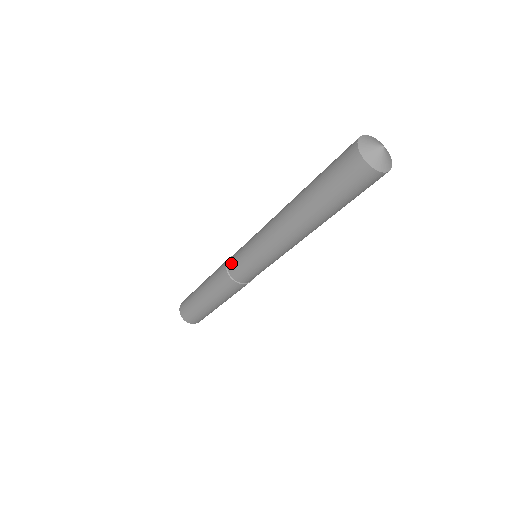
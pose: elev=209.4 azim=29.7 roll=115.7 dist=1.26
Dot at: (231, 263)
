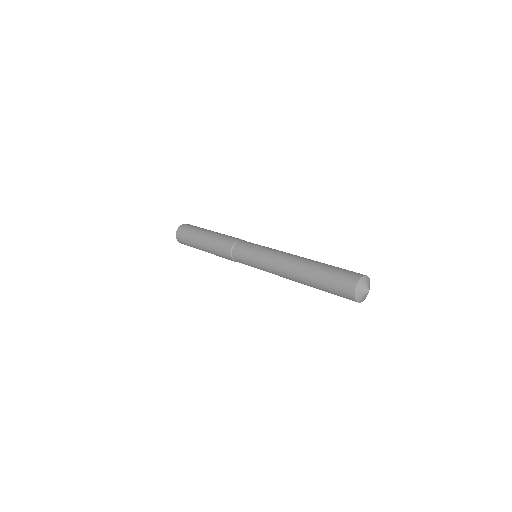
Dot at: occluded
